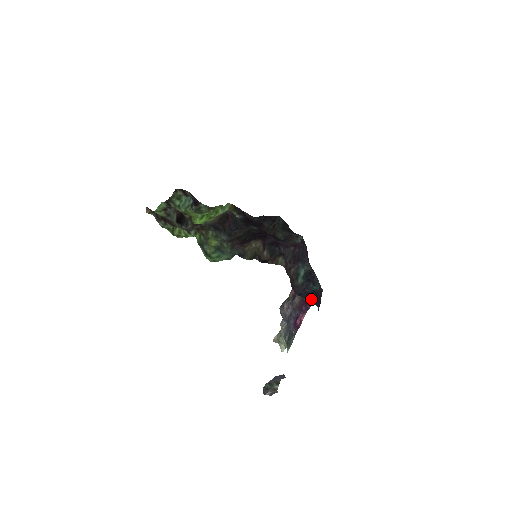
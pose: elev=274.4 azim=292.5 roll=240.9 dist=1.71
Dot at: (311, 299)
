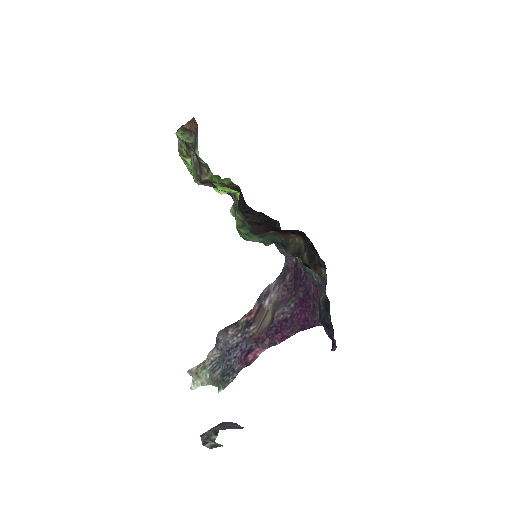
Dot at: (332, 333)
